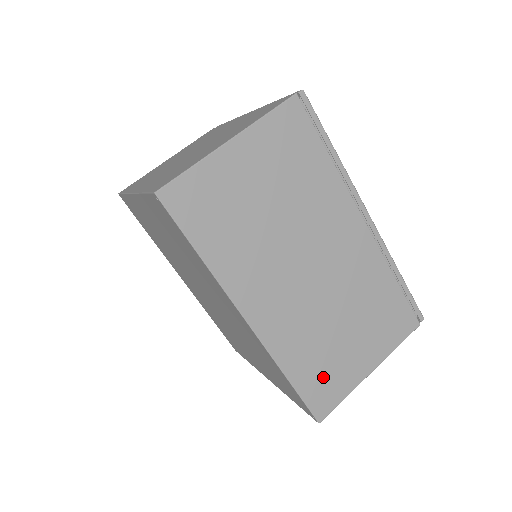
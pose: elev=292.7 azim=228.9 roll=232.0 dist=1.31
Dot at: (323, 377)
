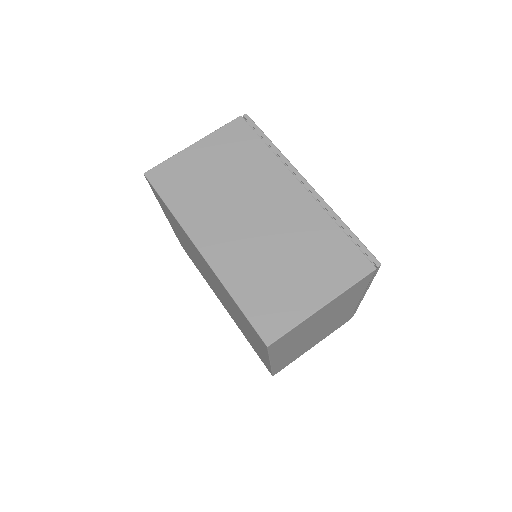
Dot at: (269, 304)
